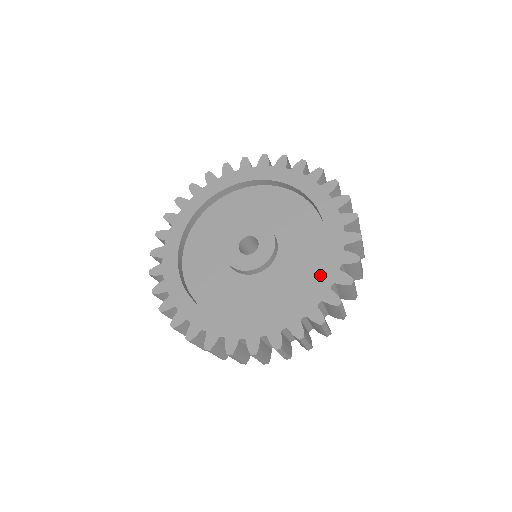
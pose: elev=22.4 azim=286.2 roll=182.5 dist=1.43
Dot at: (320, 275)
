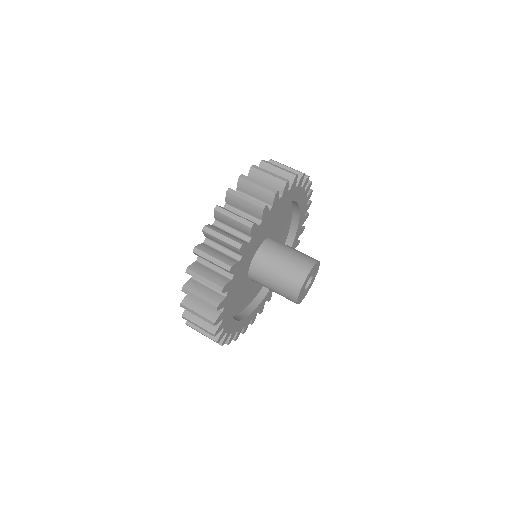
Dot at: occluded
